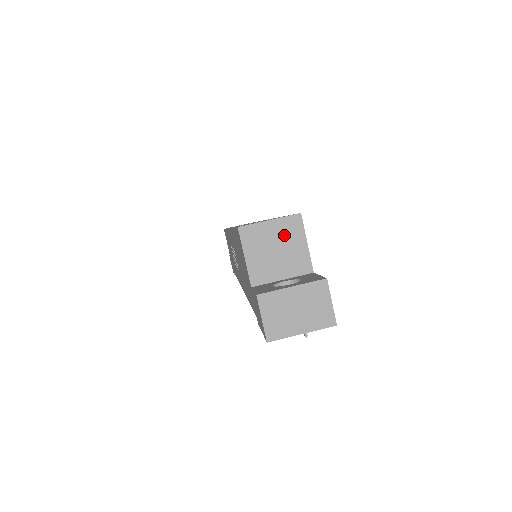
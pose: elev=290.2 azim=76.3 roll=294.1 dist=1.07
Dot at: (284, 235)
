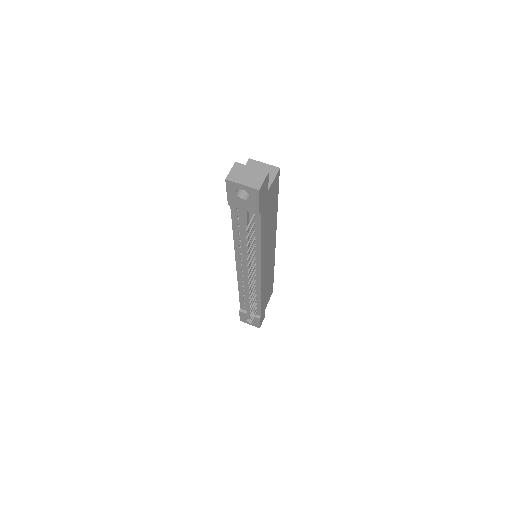
Dot at: occluded
